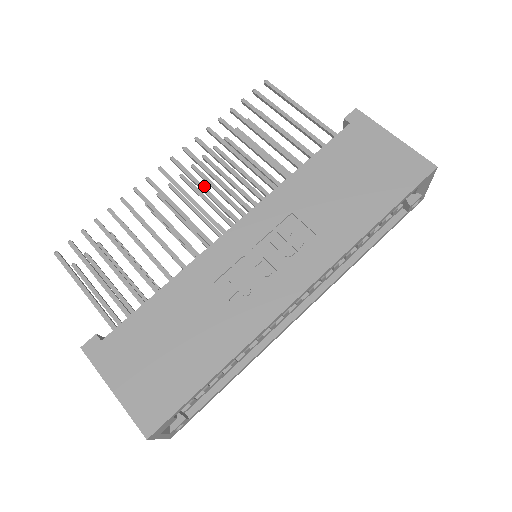
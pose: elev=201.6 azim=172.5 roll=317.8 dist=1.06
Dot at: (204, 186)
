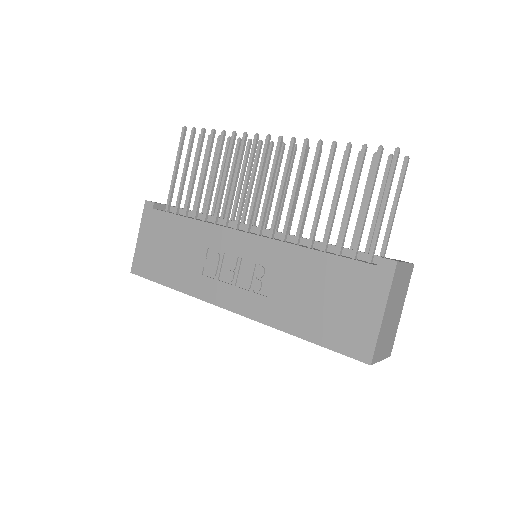
Dot at: (271, 183)
